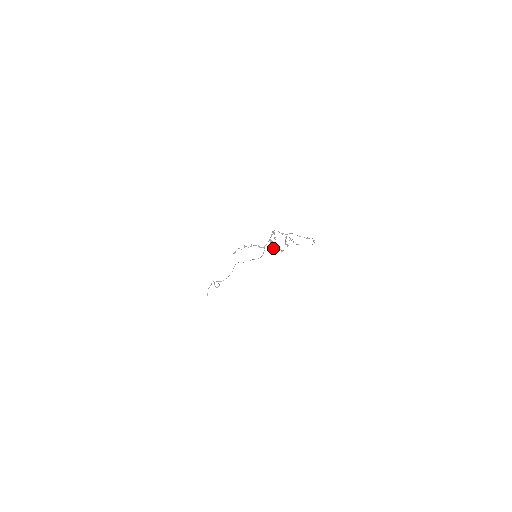
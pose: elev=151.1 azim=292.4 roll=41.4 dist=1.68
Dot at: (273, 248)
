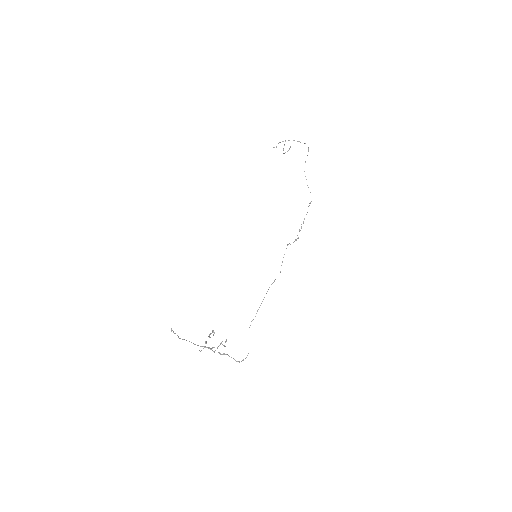
Dot at: occluded
